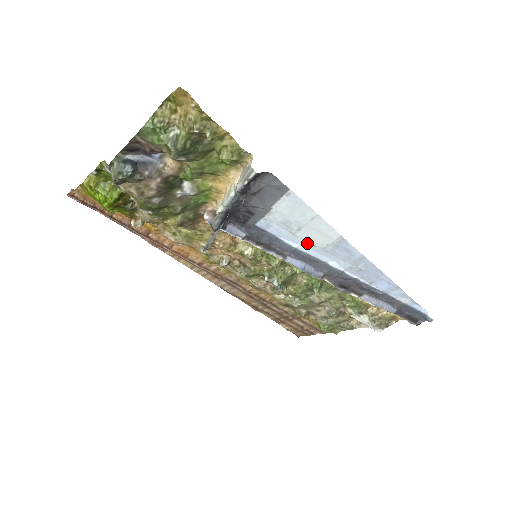
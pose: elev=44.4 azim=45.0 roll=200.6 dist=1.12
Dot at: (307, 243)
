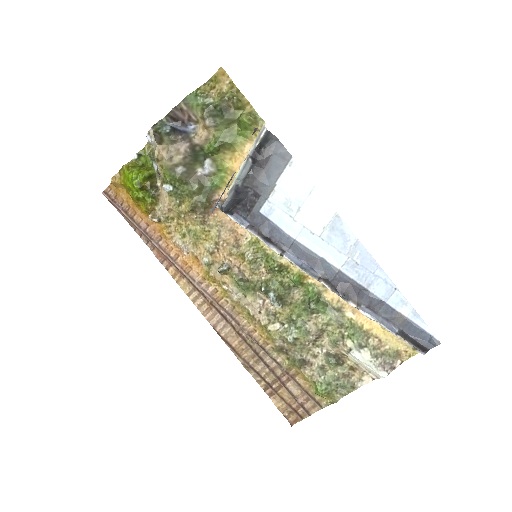
Dot at: (305, 230)
